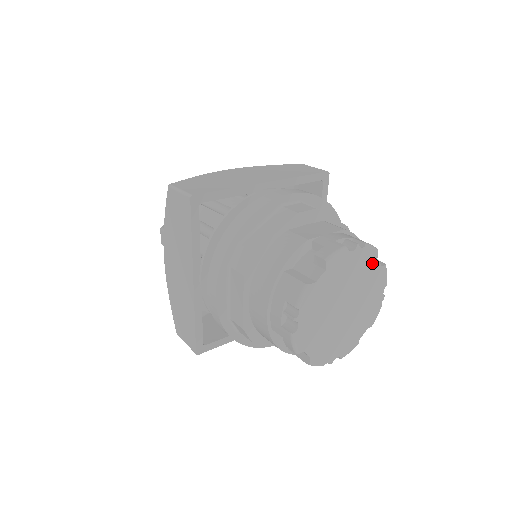
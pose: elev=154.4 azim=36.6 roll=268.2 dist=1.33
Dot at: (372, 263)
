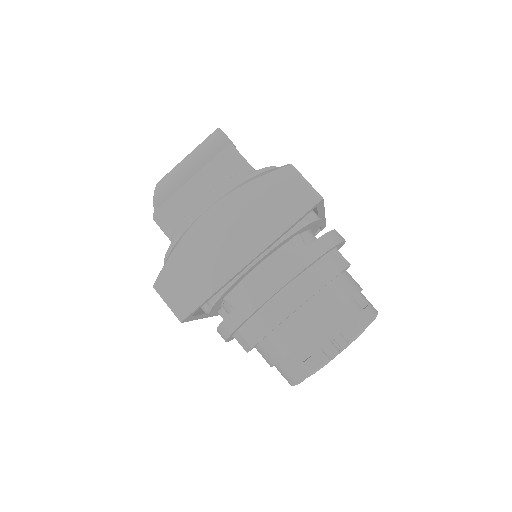
Dot at: occluded
